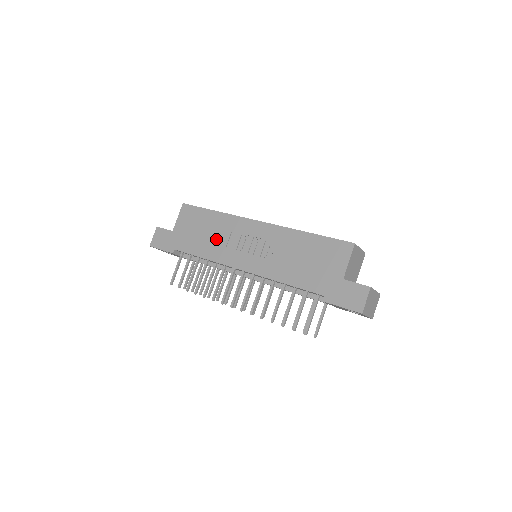
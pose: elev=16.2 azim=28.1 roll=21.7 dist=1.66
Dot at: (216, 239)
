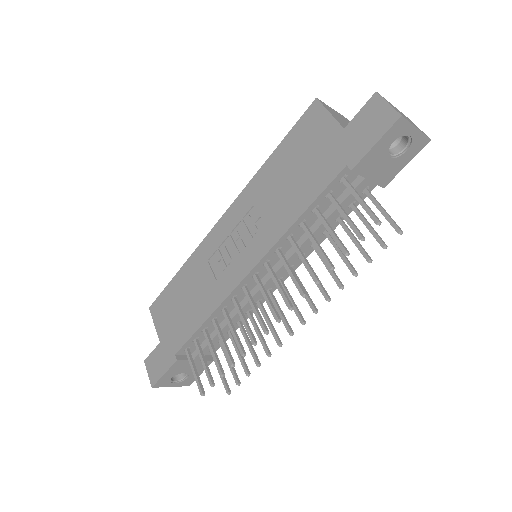
Dot at: (201, 287)
